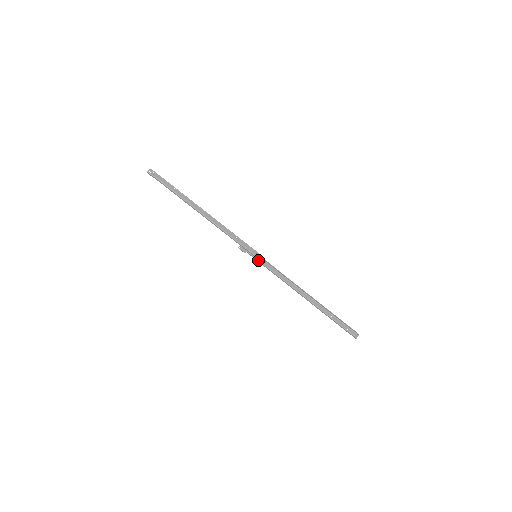
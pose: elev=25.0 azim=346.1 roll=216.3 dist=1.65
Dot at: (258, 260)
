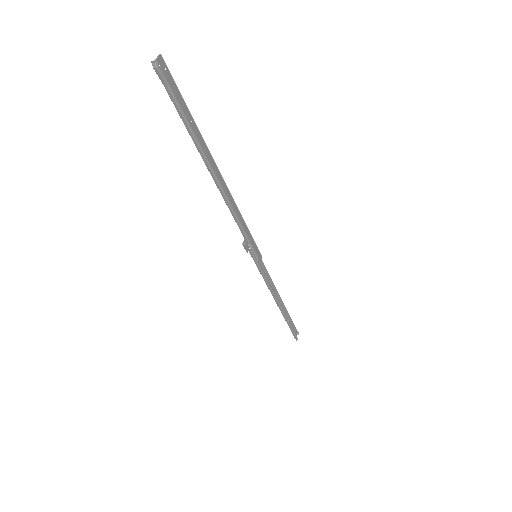
Dot at: (258, 263)
